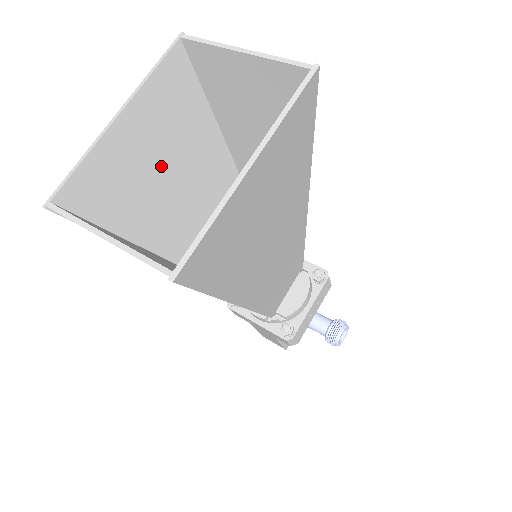
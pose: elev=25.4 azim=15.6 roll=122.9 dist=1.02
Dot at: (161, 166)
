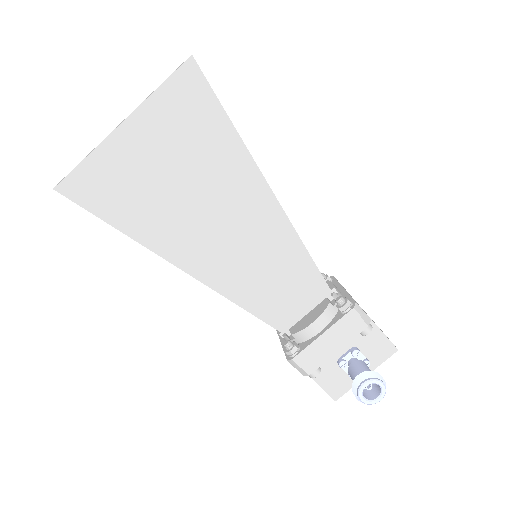
Dot at: occluded
